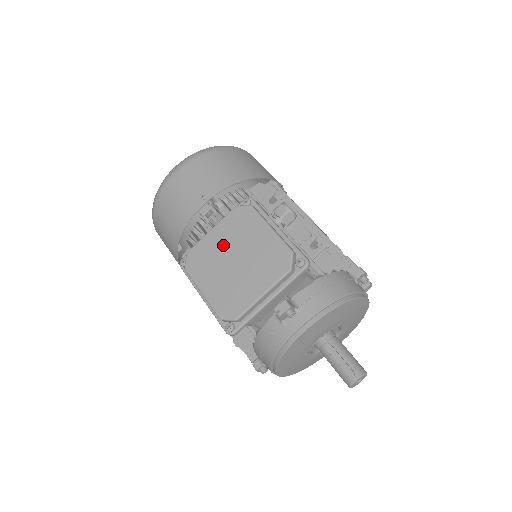
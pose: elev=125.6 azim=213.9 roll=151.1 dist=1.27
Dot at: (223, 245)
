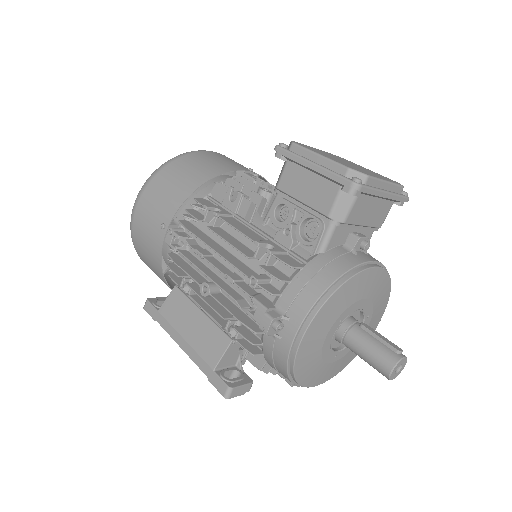
Dot at: (330, 155)
